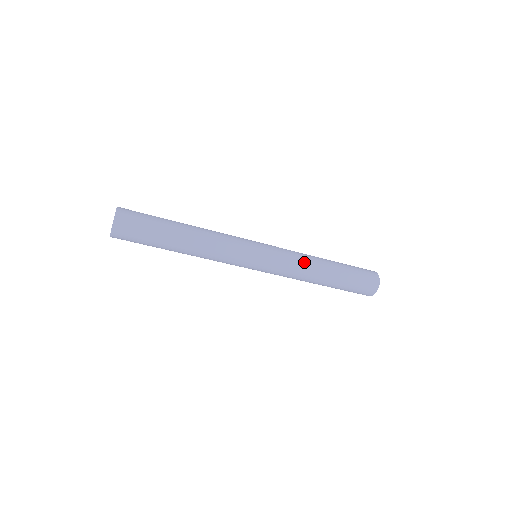
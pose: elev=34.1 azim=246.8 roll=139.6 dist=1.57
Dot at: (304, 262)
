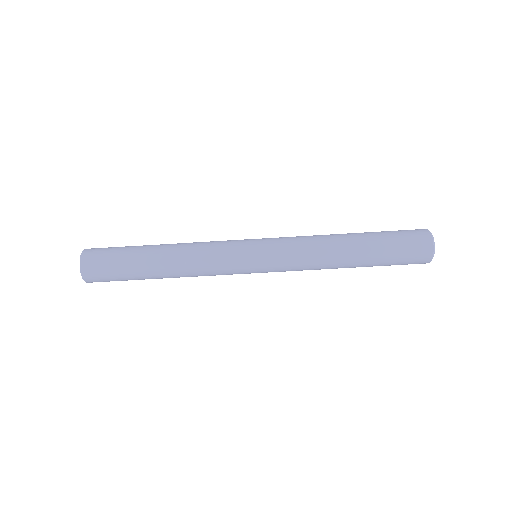
Dot at: (315, 246)
